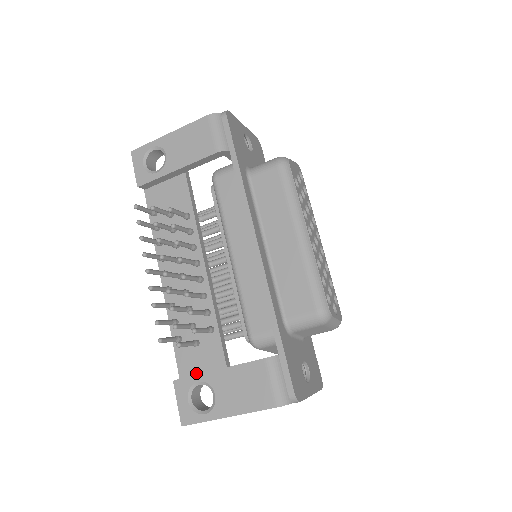
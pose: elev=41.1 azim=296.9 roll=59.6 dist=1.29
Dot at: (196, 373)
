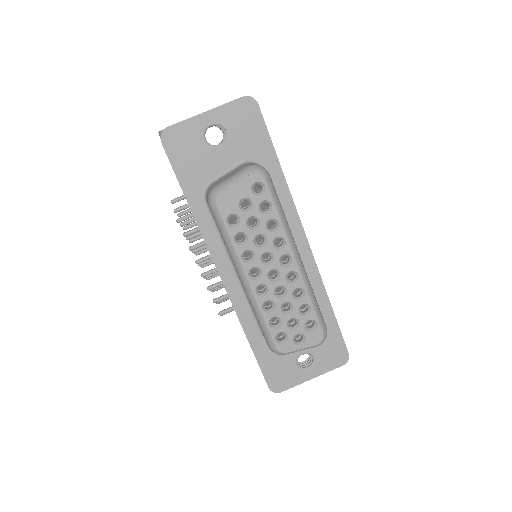
Dot at: occluded
